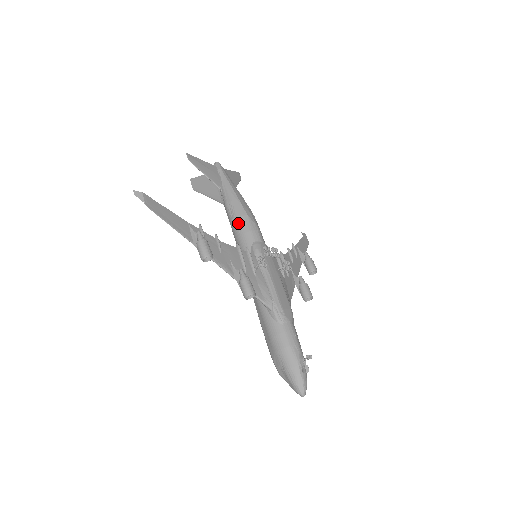
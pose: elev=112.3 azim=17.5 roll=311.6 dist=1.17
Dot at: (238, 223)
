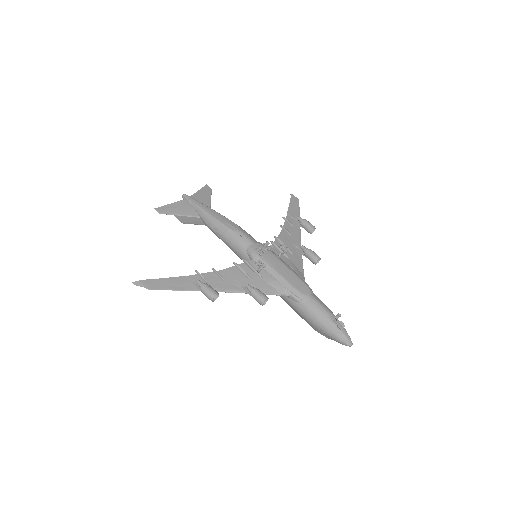
Dot at: (227, 240)
